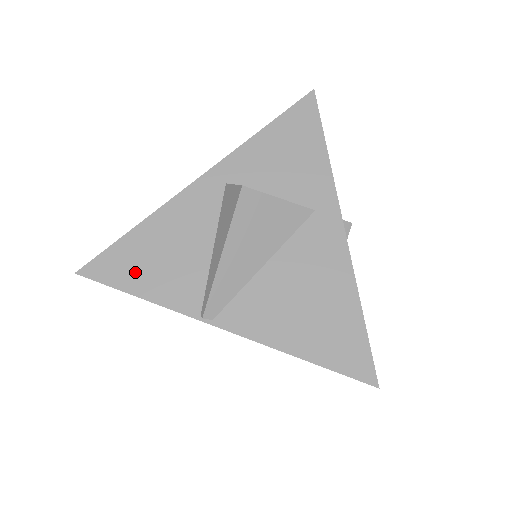
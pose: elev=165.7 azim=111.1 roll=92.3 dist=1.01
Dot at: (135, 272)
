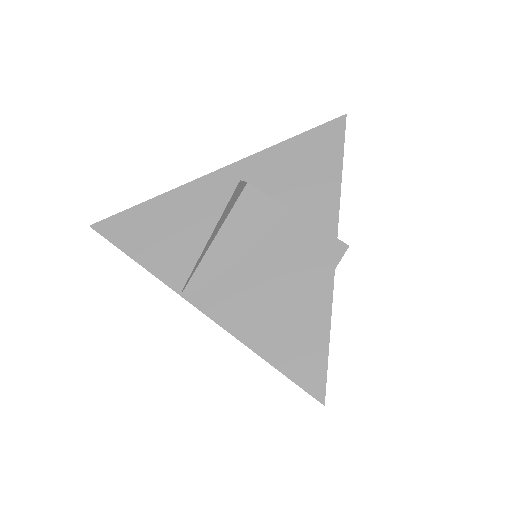
Dot at: (138, 238)
